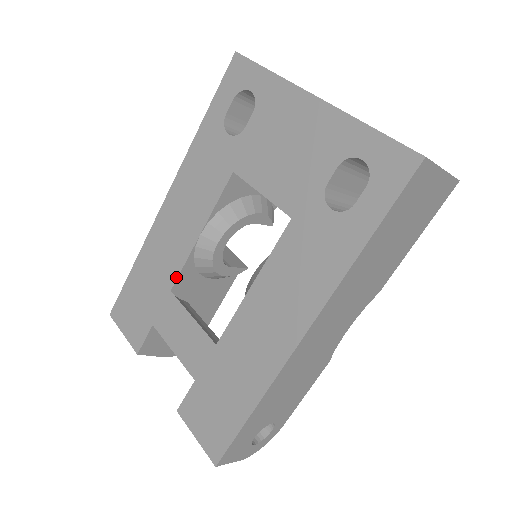
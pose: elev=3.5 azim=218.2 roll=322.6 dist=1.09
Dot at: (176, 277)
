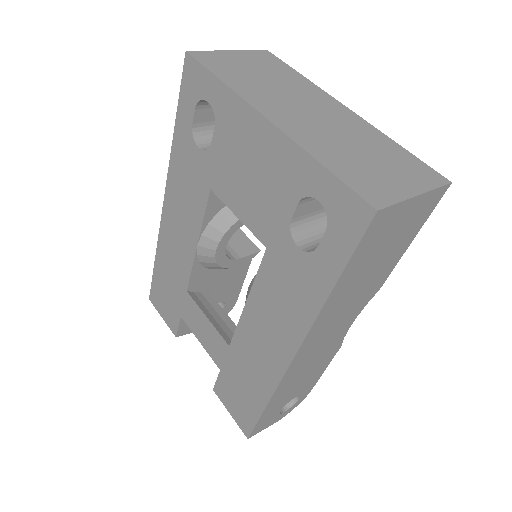
Dot at: (188, 280)
